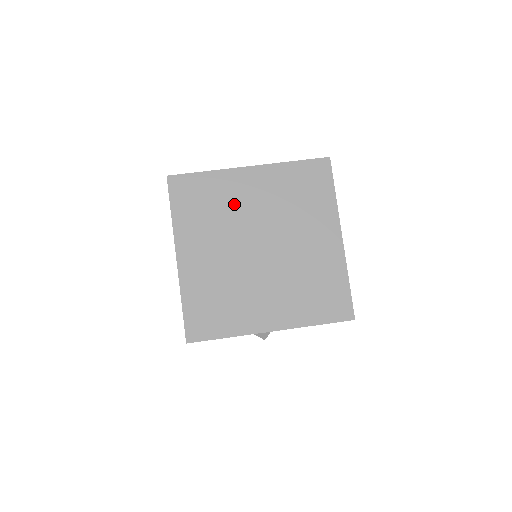
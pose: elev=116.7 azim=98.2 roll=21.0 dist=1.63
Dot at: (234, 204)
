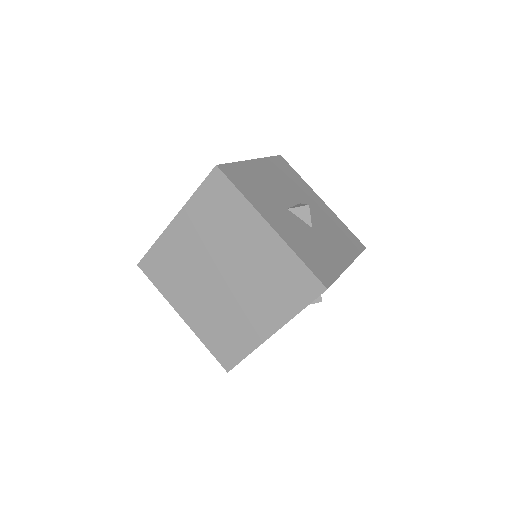
Dot at: (235, 234)
